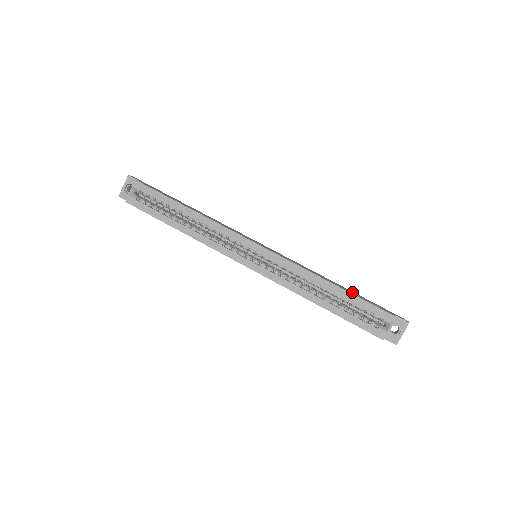
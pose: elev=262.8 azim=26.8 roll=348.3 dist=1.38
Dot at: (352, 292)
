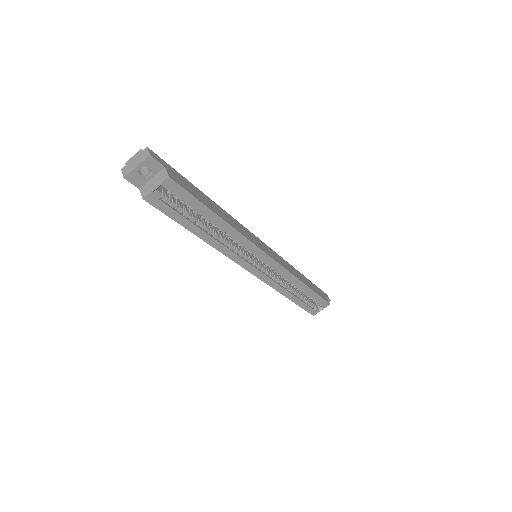
Dot at: (310, 283)
